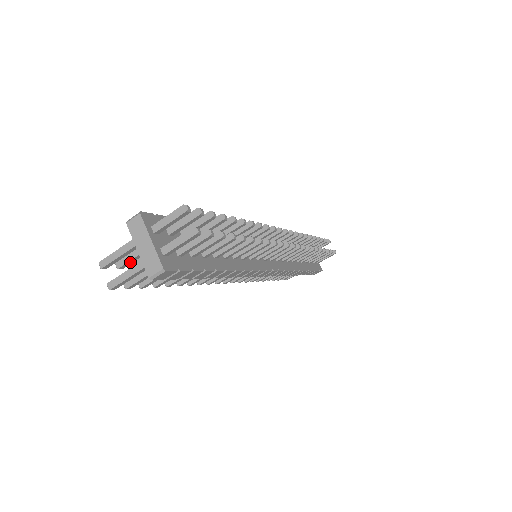
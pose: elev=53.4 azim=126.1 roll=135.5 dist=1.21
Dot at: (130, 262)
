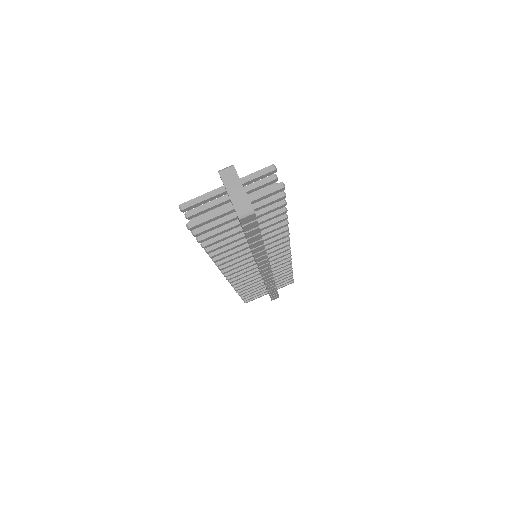
Dot at: (200, 213)
